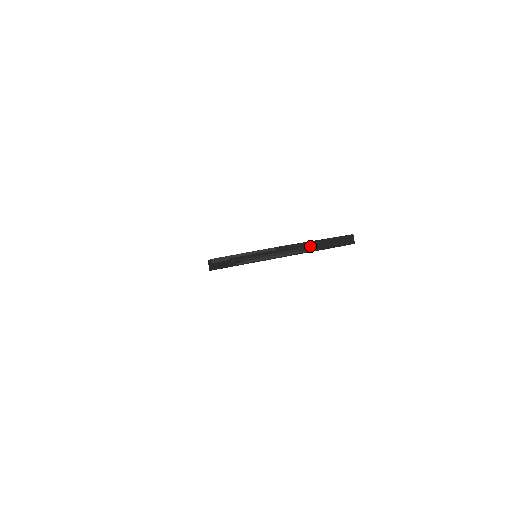
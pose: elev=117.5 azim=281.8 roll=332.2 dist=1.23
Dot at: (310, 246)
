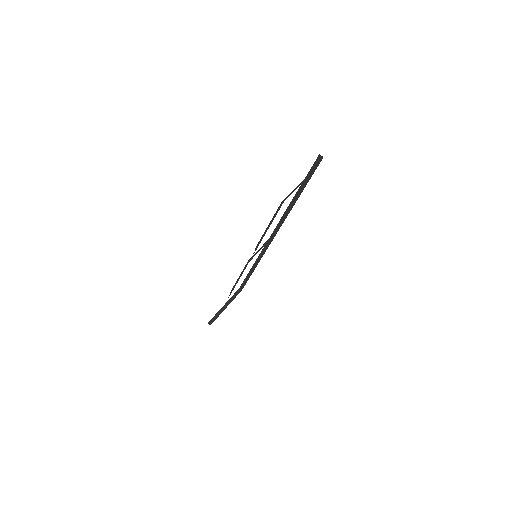
Dot at: (303, 180)
